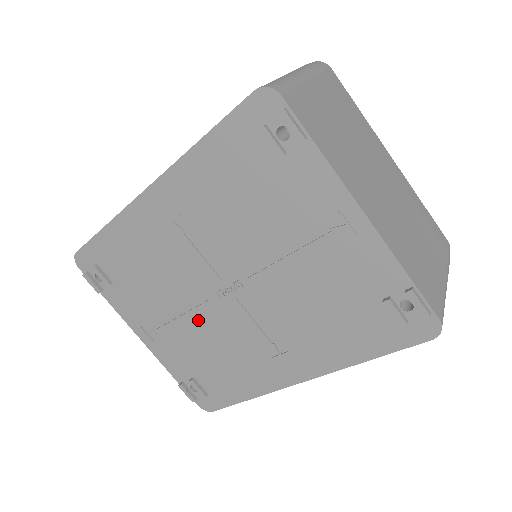
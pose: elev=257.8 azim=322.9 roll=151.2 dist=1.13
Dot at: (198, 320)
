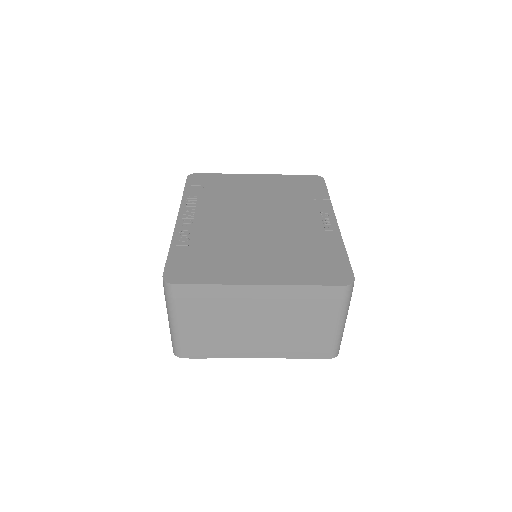
Dot at: occluded
